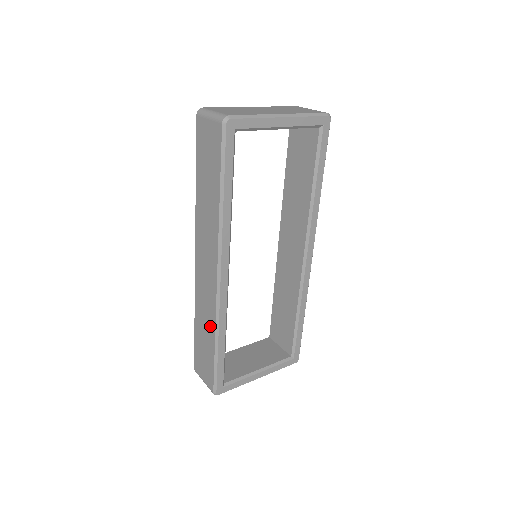
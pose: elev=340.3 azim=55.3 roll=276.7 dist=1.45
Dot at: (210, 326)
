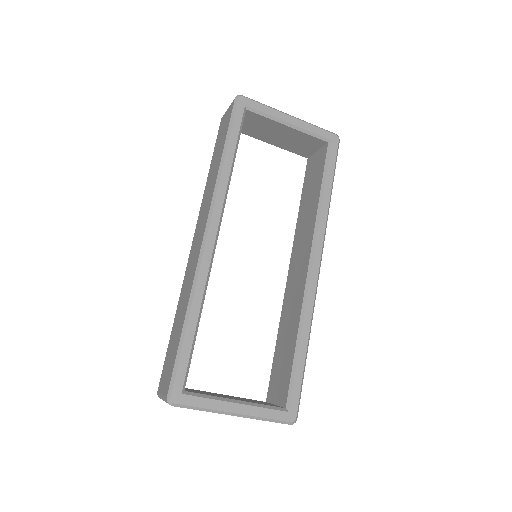
Dot at: (186, 301)
